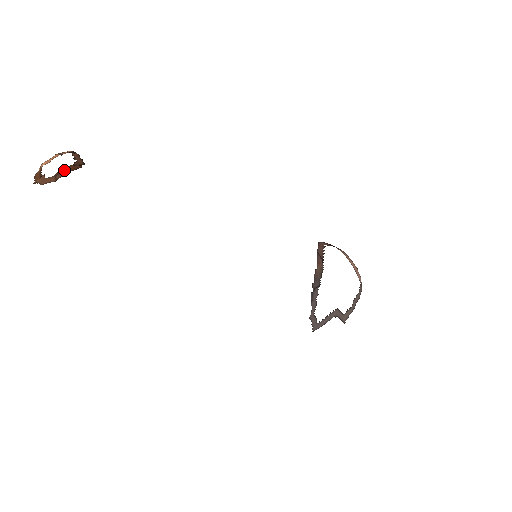
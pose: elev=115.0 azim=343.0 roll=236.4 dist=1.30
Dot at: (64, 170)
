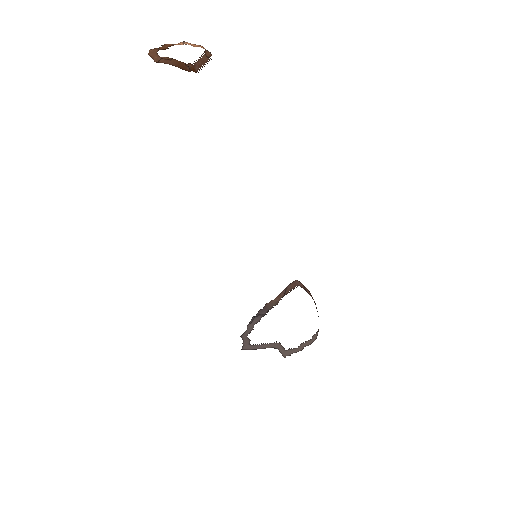
Dot at: (173, 61)
